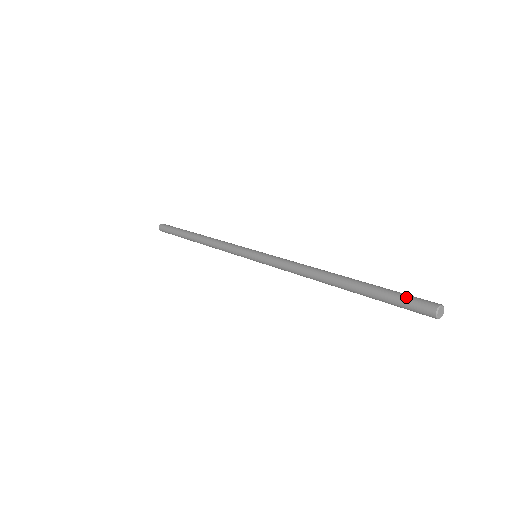
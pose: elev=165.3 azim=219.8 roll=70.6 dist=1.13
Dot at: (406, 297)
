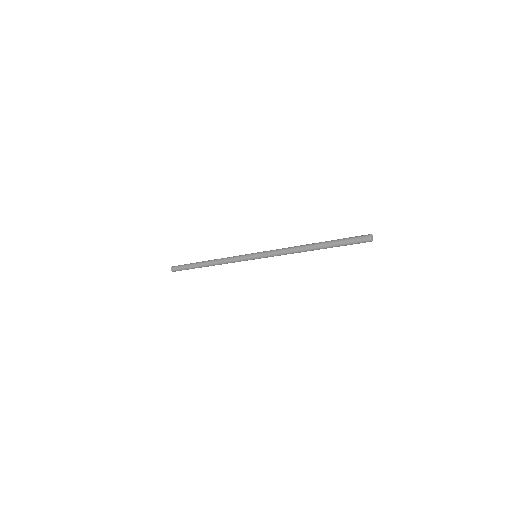
Dot at: (355, 237)
